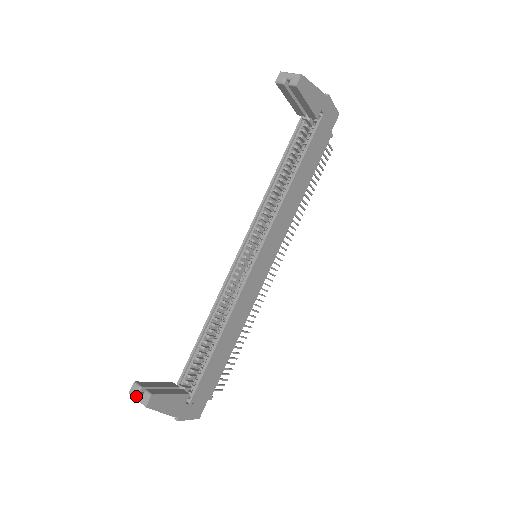
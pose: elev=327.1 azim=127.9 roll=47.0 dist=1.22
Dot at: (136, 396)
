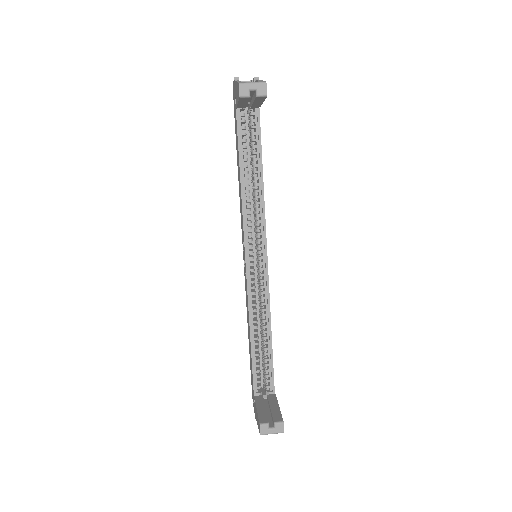
Dot at: (269, 432)
